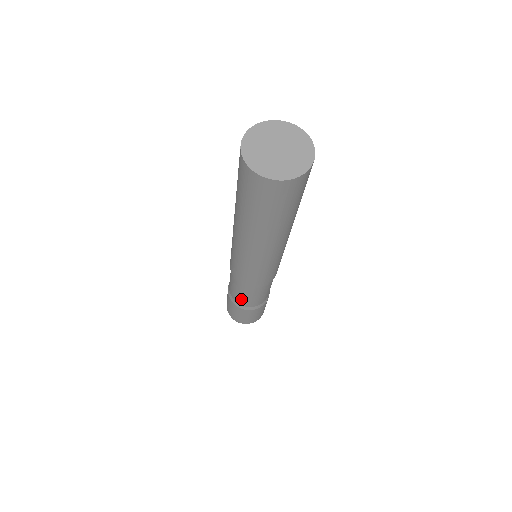
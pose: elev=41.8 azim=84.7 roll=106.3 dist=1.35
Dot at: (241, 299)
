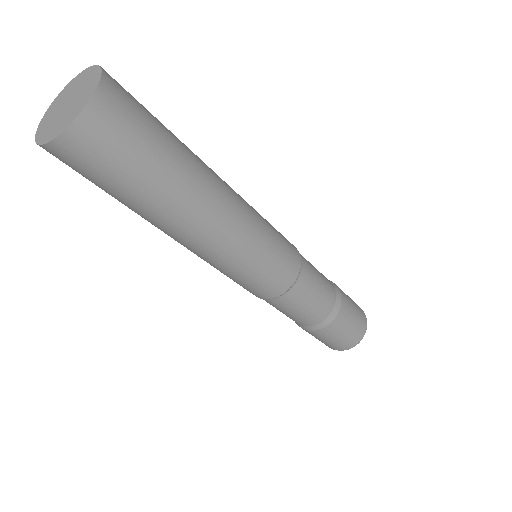
Dot at: (311, 314)
